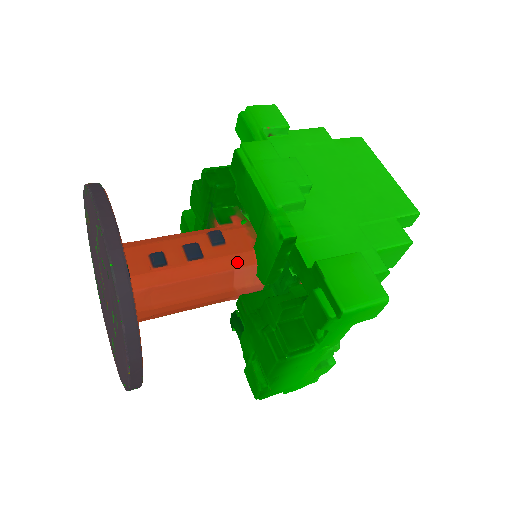
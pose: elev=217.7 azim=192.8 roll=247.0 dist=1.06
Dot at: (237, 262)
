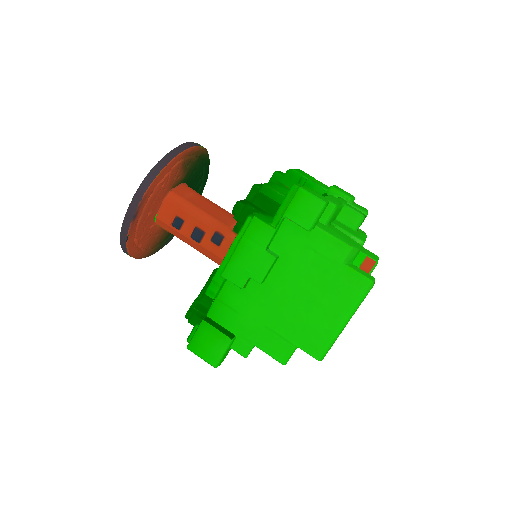
Dot at: (217, 260)
